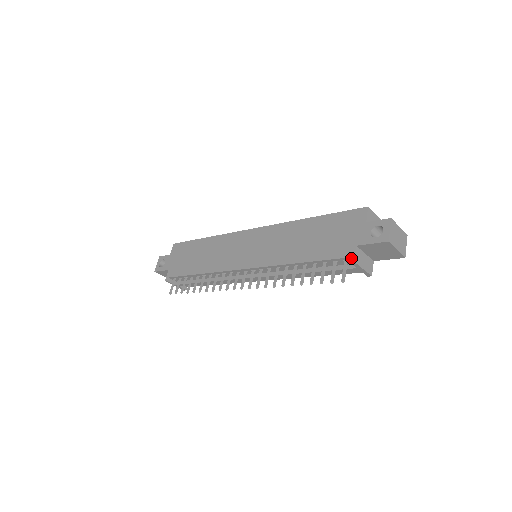
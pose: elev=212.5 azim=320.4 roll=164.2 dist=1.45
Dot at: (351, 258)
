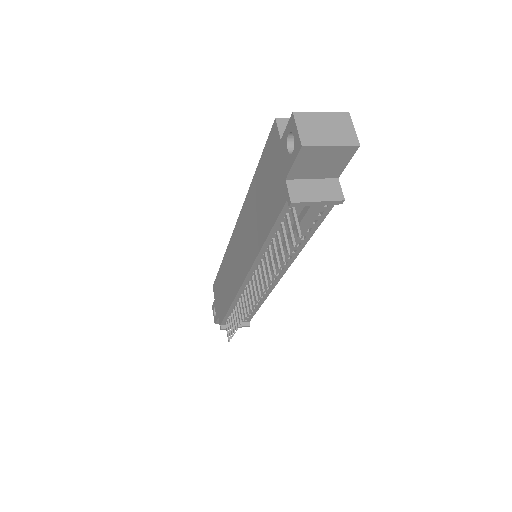
Dot at: (287, 200)
